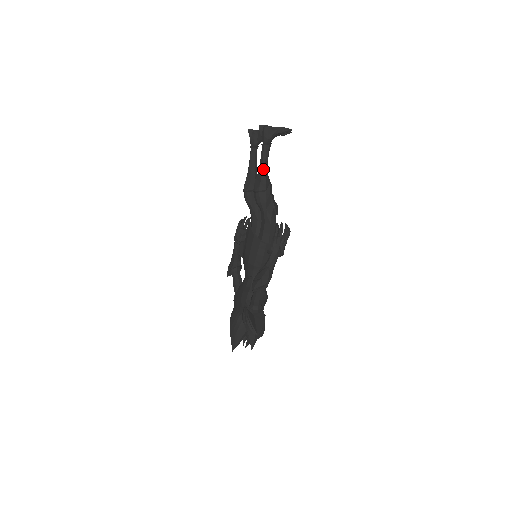
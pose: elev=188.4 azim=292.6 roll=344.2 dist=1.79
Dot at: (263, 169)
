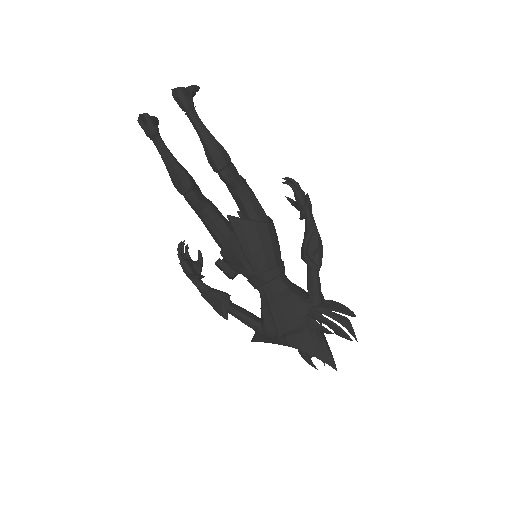
Dot at: (212, 138)
